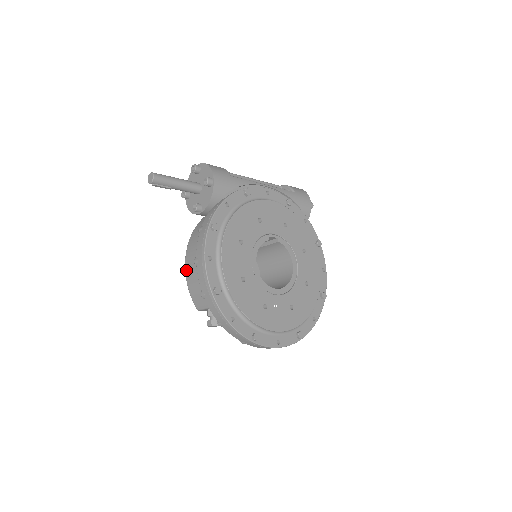
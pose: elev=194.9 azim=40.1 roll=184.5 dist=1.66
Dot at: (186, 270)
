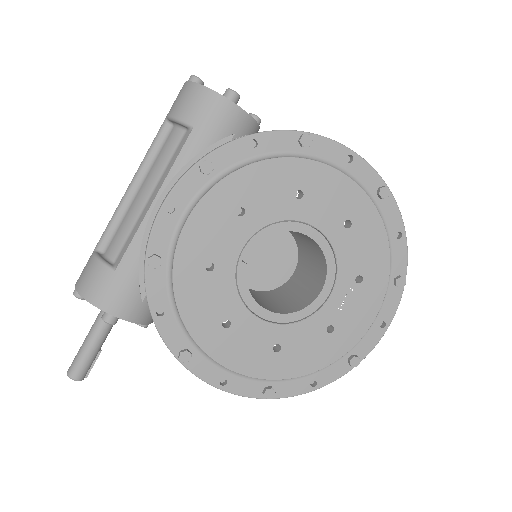
Dot at: occluded
